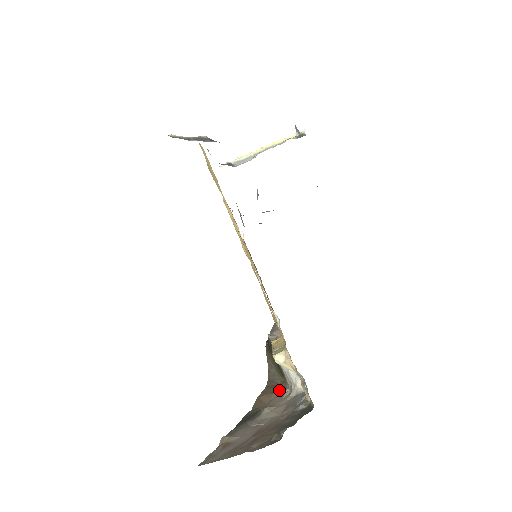
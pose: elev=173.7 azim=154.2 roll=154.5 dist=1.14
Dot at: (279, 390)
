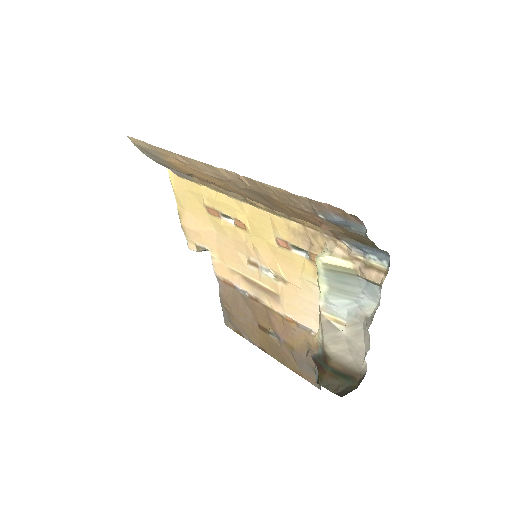
Dot at: occluded
